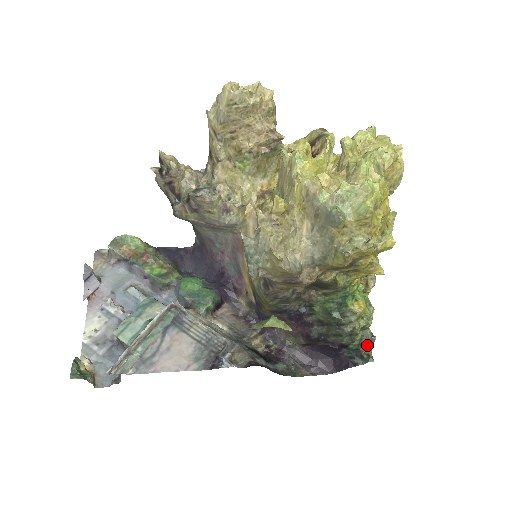
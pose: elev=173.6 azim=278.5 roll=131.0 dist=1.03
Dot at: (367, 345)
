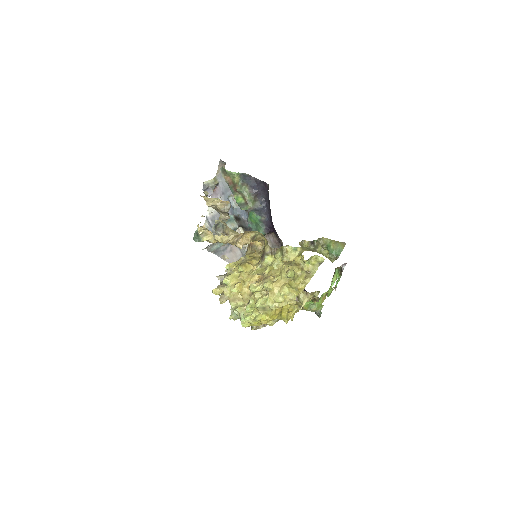
Dot at: occluded
